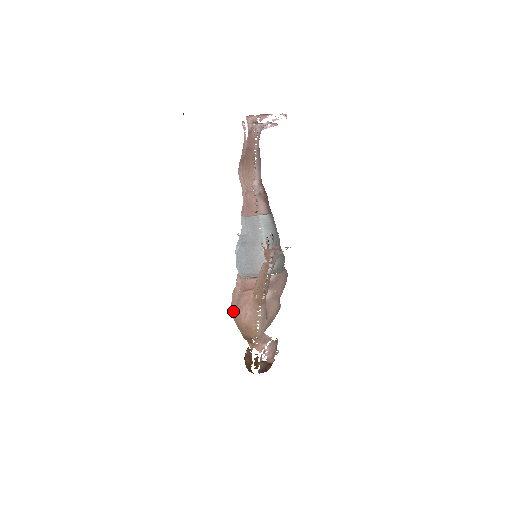
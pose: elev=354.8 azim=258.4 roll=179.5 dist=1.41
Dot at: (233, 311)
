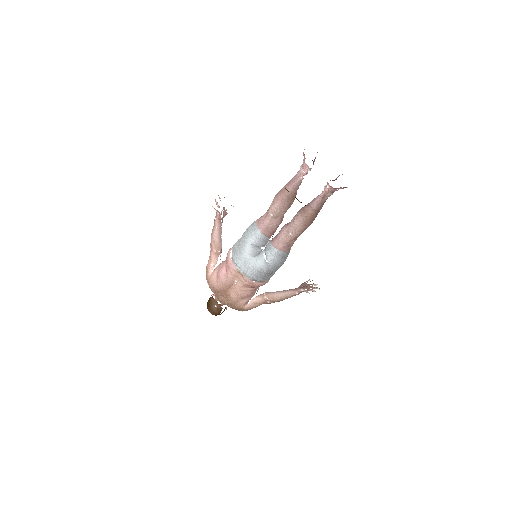
Dot at: (222, 291)
